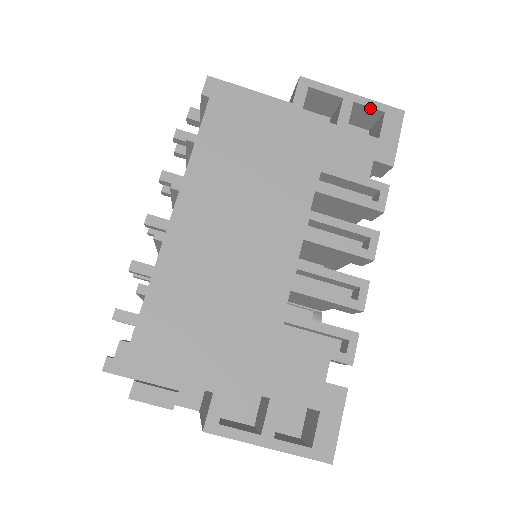
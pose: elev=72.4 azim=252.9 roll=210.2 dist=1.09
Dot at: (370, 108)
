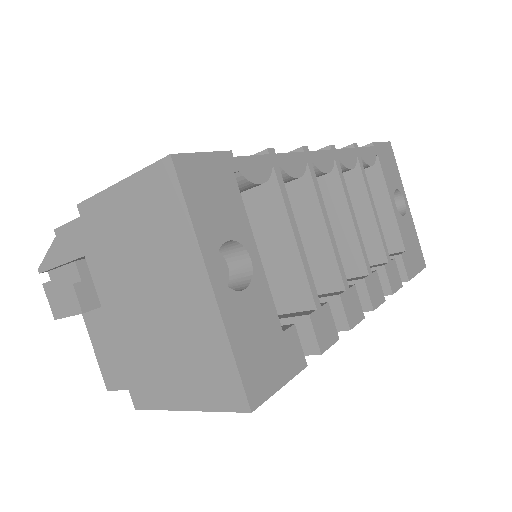
Dot at: occluded
